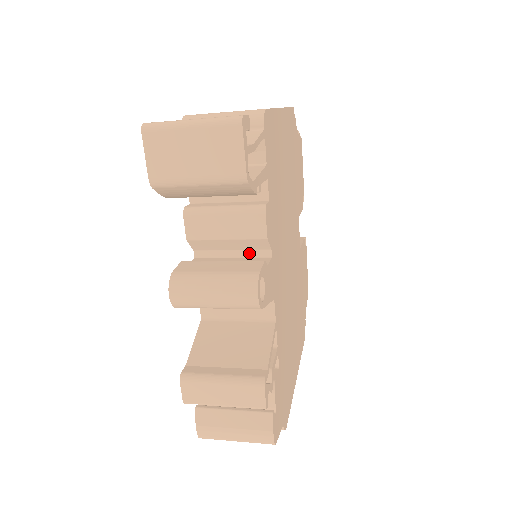
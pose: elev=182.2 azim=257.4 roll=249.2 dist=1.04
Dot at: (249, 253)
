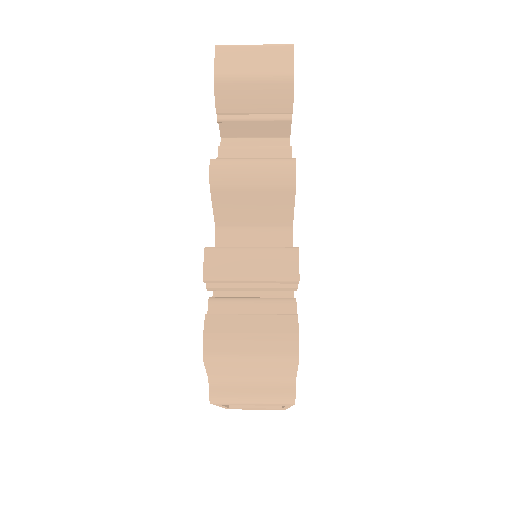
Dot at: occluded
